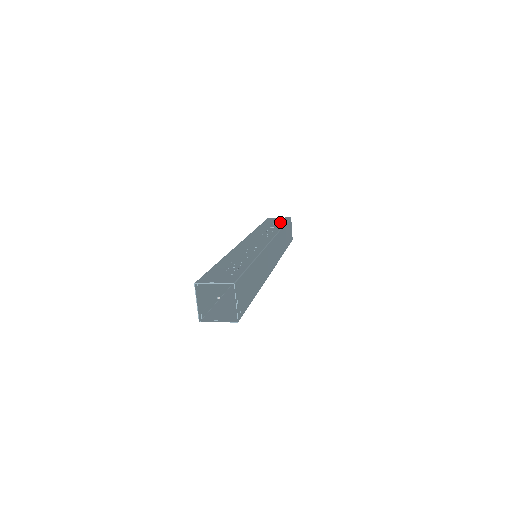
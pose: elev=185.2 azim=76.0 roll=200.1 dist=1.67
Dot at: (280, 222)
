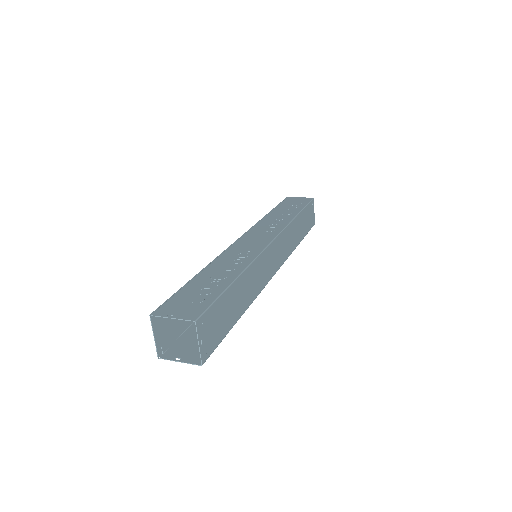
Dot at: (297, 206)
